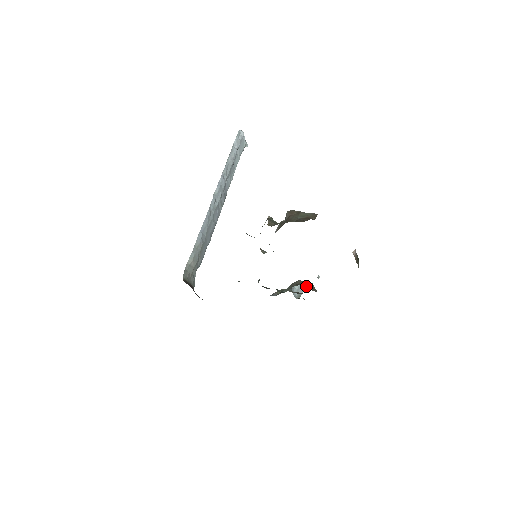
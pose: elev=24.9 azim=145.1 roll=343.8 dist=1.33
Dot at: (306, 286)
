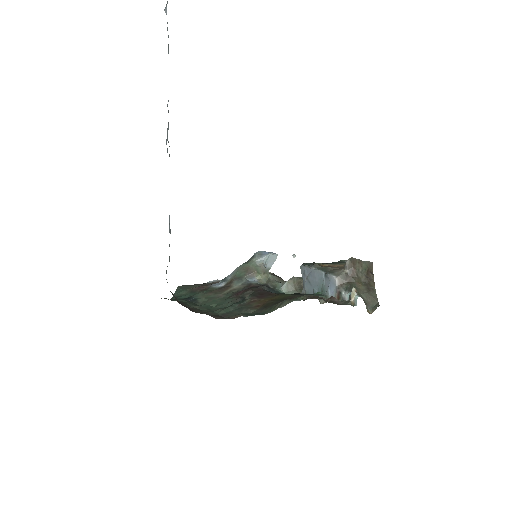
Dot at: occluded
